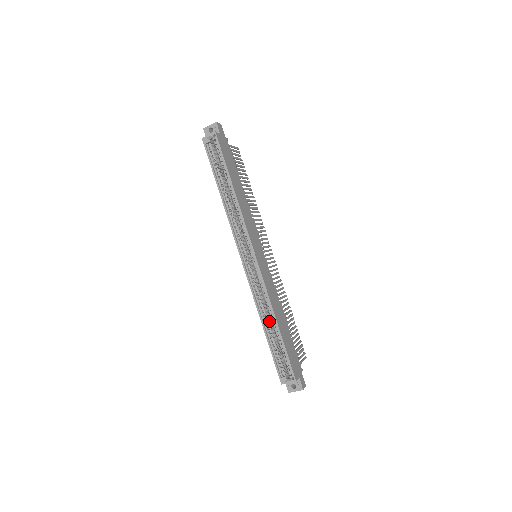
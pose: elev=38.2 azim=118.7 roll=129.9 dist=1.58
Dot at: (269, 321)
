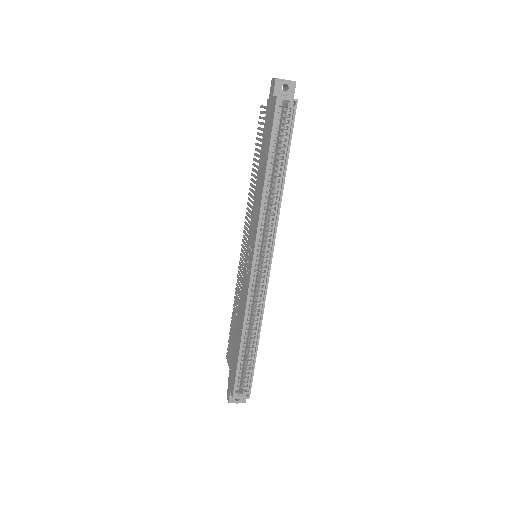
Dot at: (247, 334)
